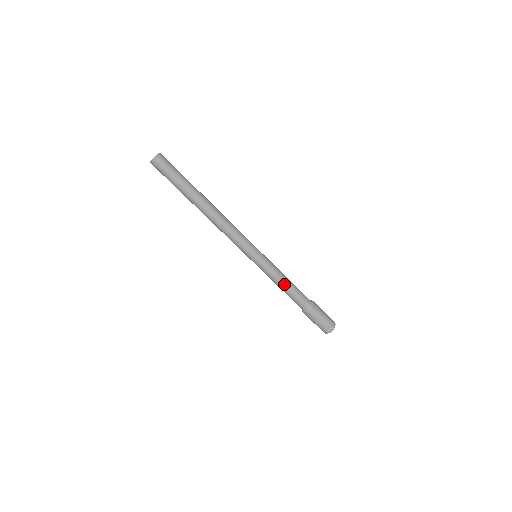
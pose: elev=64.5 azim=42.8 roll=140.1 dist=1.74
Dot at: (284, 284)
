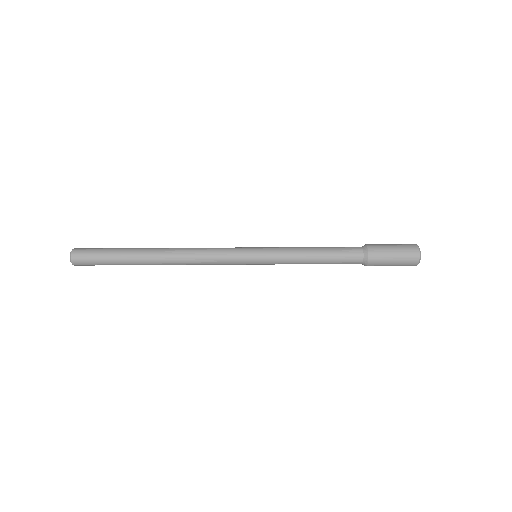
Dot at: occluded
